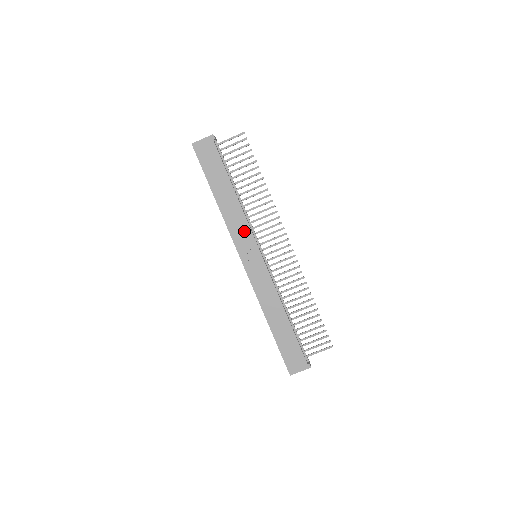
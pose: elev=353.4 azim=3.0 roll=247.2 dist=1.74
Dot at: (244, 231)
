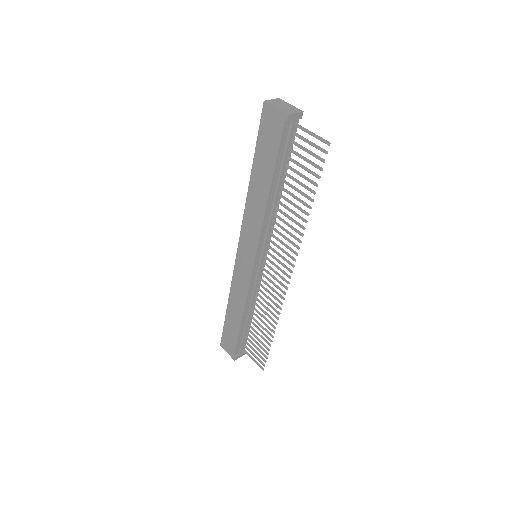
Dot at: (254, 231)
